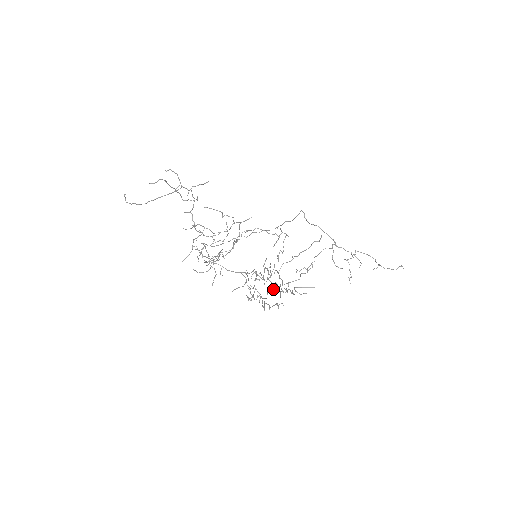
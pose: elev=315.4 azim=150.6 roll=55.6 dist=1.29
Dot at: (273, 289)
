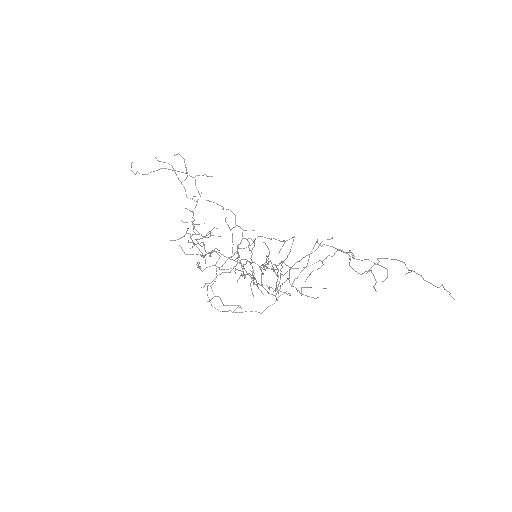
Dot at: (273, 289)
